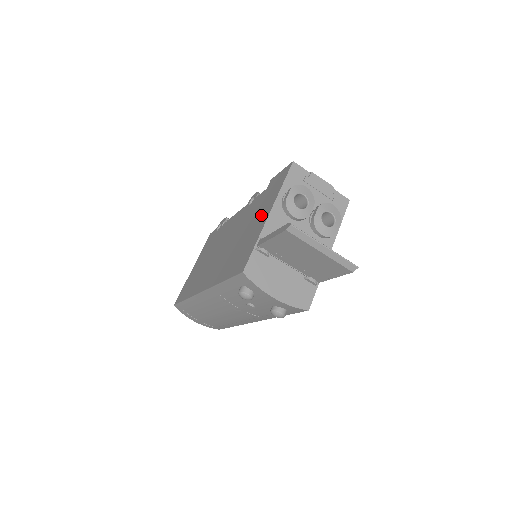
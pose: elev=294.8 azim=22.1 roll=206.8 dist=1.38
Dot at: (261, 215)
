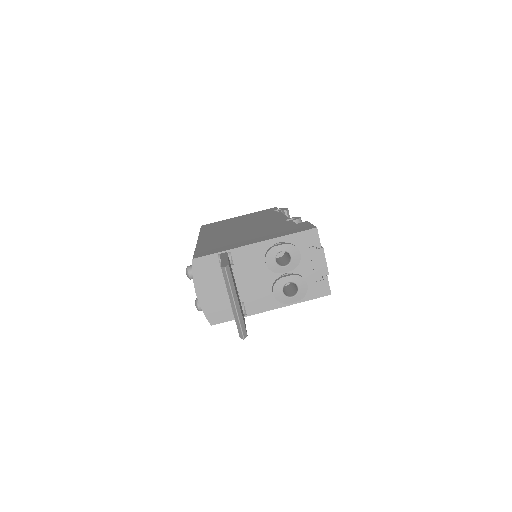
Dot at: (259, 237)
